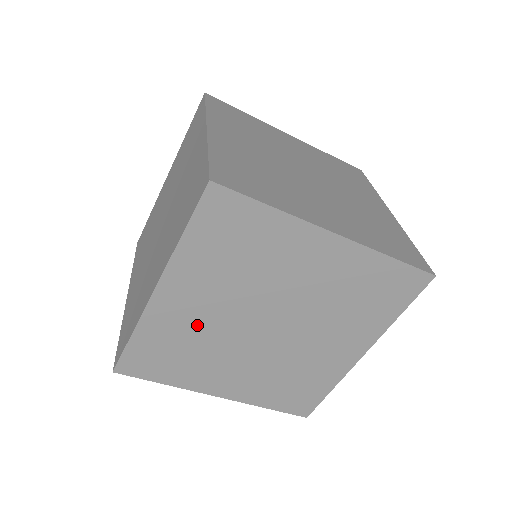
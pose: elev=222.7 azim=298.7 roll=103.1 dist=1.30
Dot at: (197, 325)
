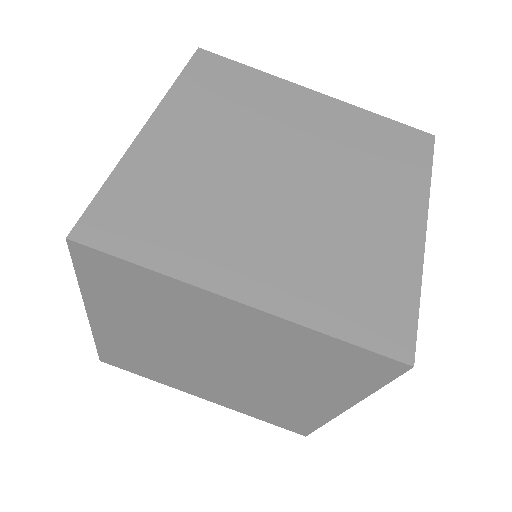
Dot at: (196, 170)
